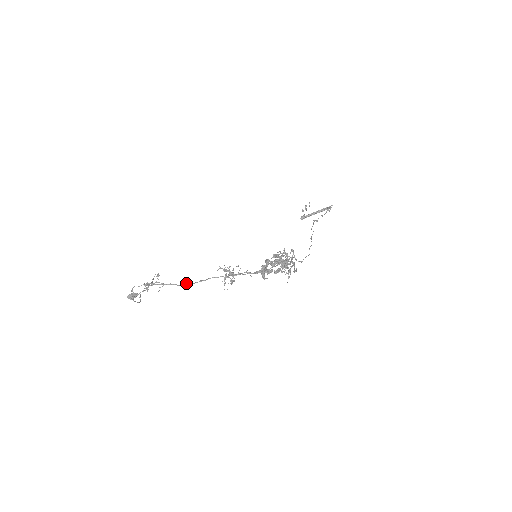
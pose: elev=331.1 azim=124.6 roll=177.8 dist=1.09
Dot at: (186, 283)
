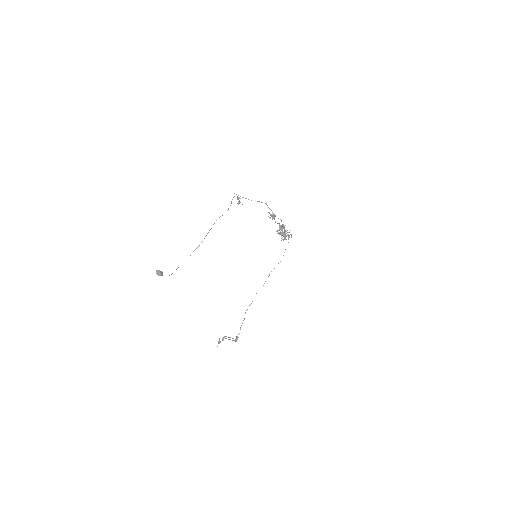
Dot at: occluded
